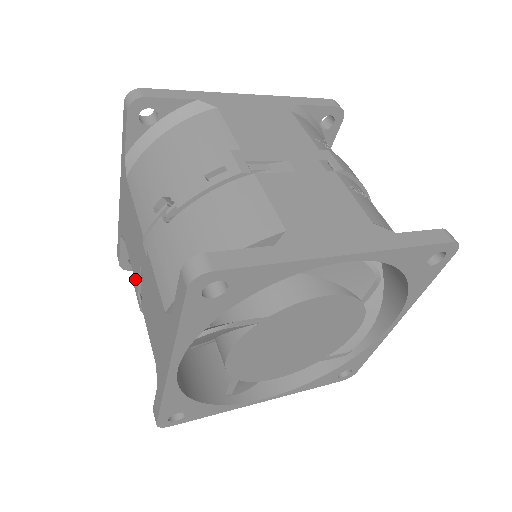
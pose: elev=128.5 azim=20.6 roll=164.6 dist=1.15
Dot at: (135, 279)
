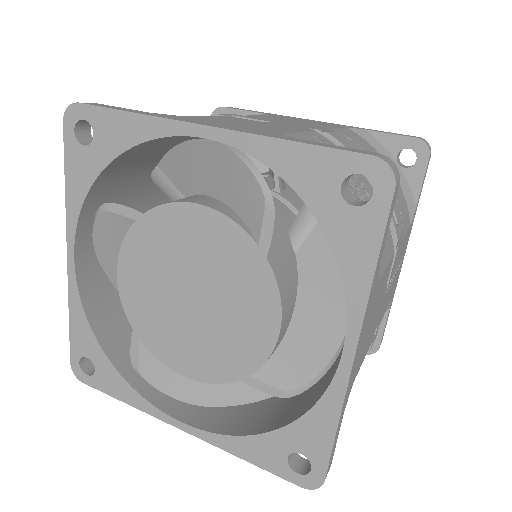
Dot at: occluded
